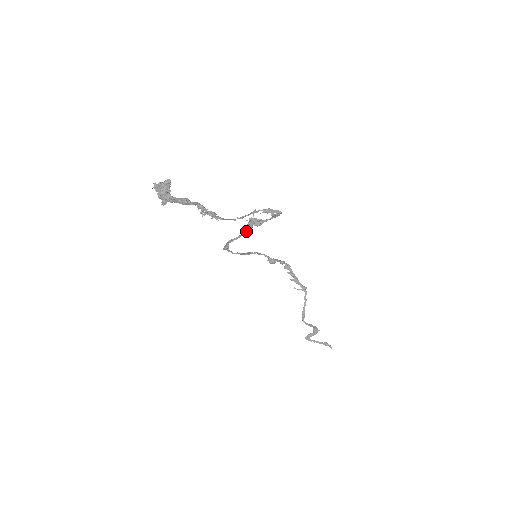
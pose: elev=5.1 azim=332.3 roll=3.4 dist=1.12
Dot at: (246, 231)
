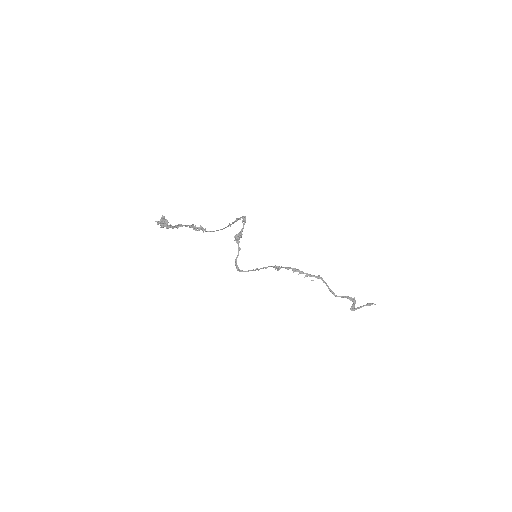
Dot at: (239, 247)
